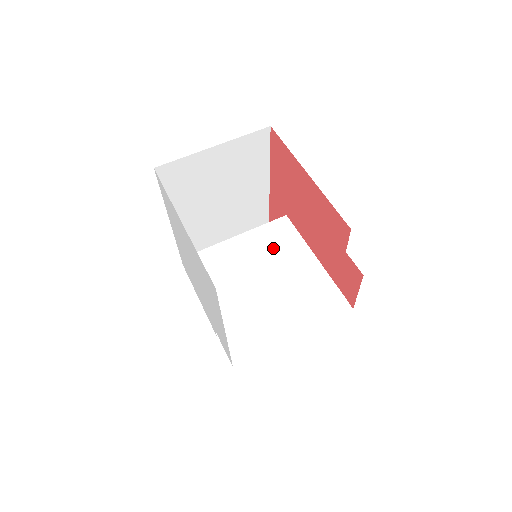
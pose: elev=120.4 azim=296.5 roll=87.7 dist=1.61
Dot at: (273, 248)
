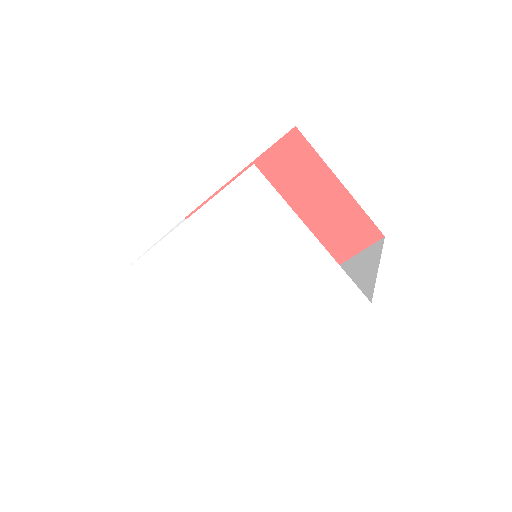
Dot at: occluded
